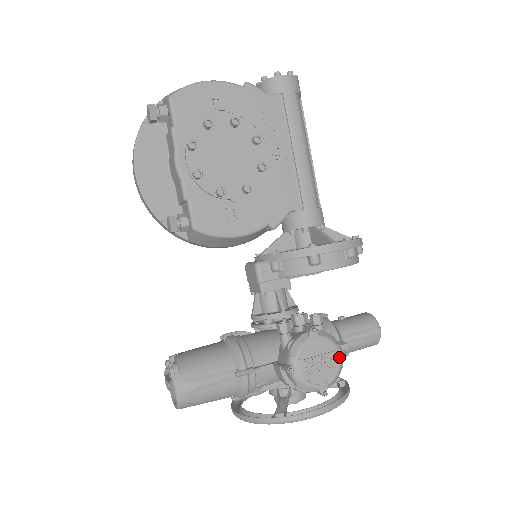
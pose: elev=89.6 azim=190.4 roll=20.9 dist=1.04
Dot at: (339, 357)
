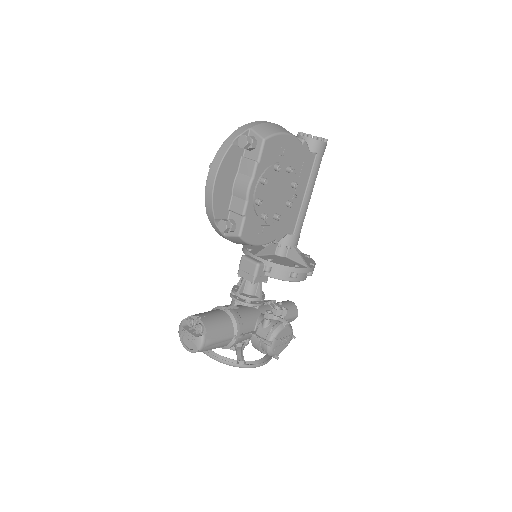
Dot at: (291, 339)
